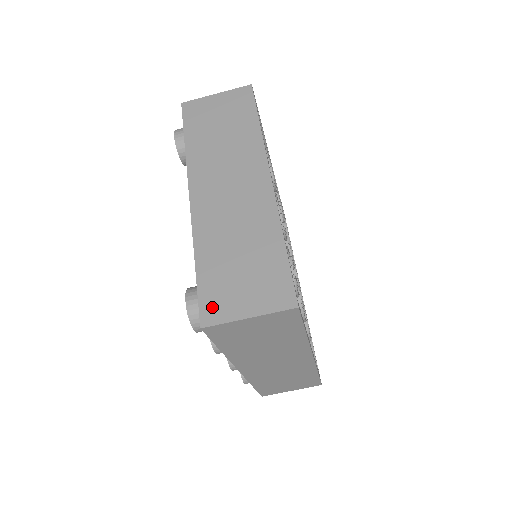
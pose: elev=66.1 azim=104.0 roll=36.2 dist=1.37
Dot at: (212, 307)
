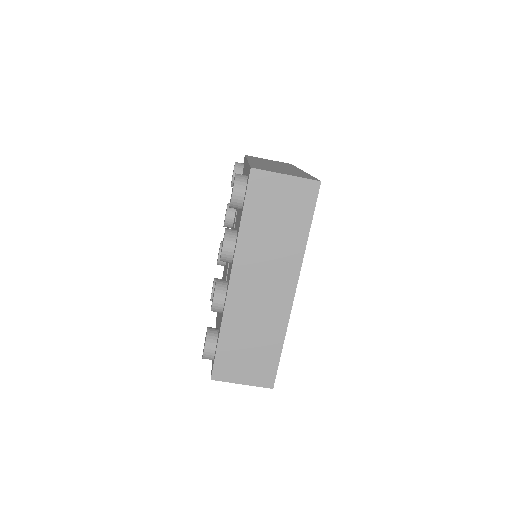
Dot at: (260, 168)
